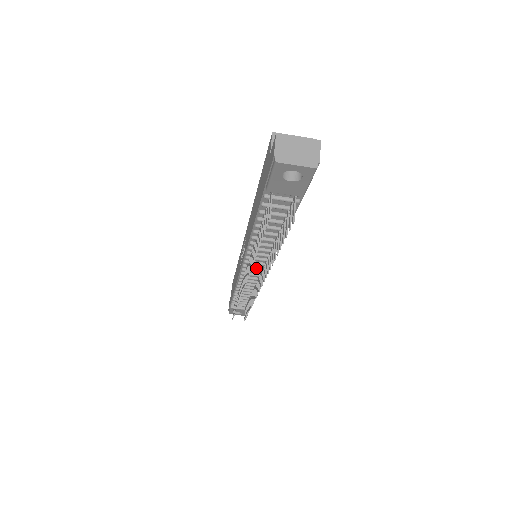
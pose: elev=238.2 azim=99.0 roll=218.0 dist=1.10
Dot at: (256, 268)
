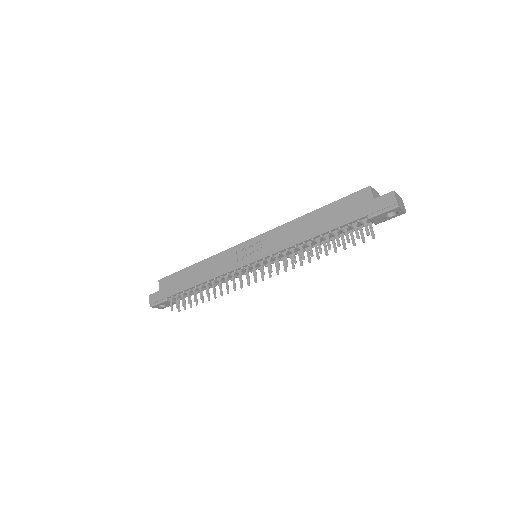
Dot at: occluded
